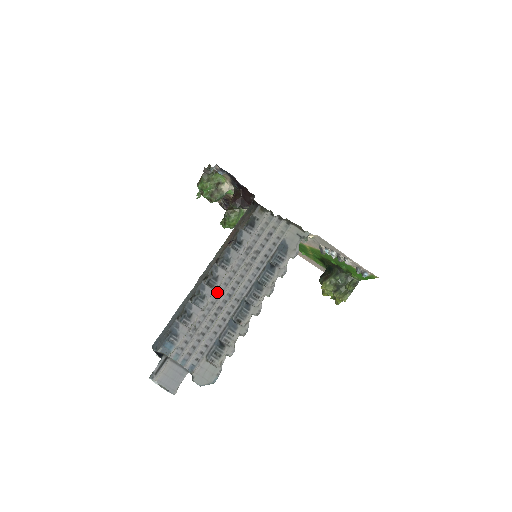
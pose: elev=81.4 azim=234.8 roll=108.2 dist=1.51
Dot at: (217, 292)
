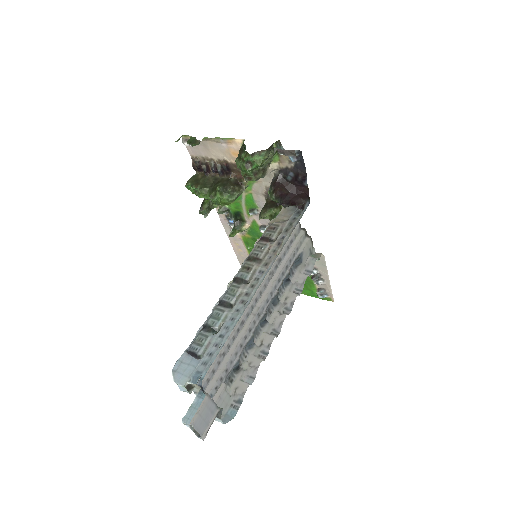
Dot at: occluded
